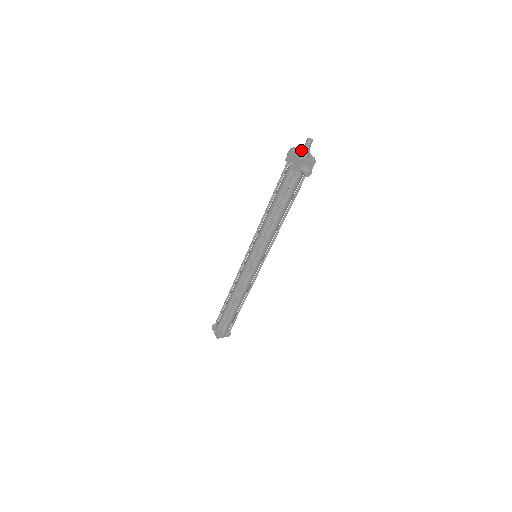
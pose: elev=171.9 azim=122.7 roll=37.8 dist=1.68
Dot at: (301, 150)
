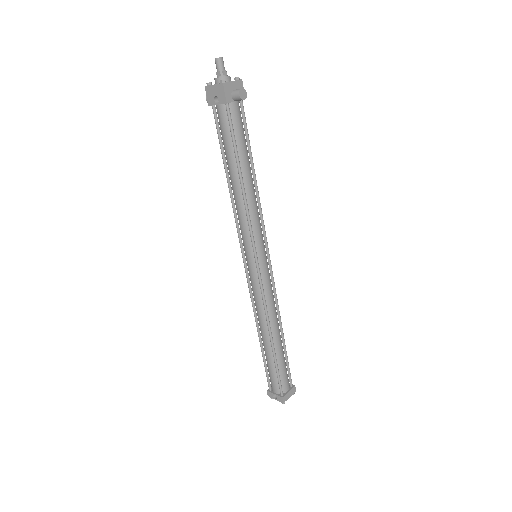
Dot at: (217, 78)
